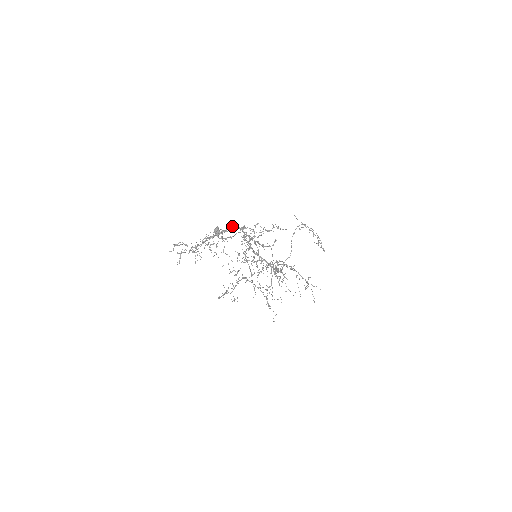
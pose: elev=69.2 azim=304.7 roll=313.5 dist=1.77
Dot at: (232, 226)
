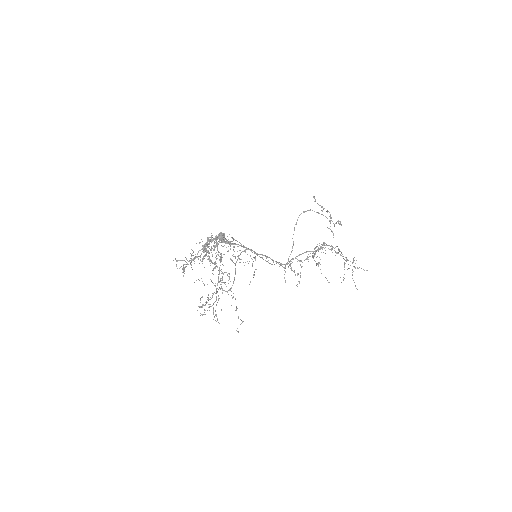
Dot at: (212, 237)
